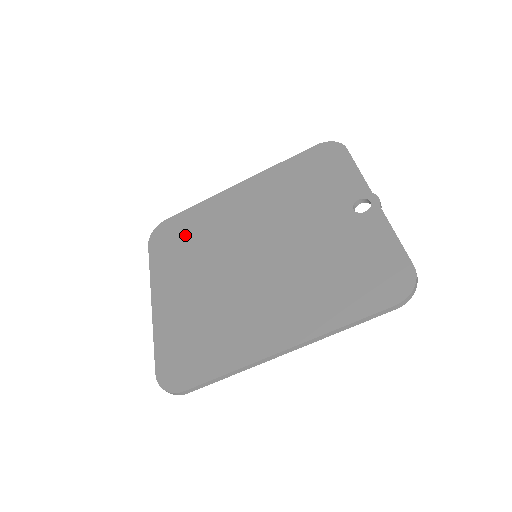
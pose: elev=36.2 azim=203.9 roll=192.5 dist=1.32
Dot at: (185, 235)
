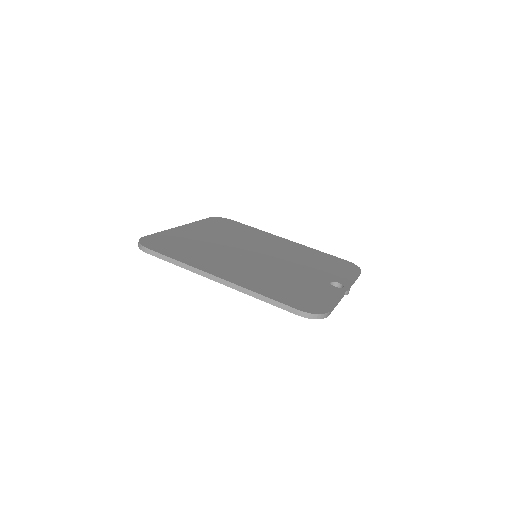
Dot at: (233, 228)
